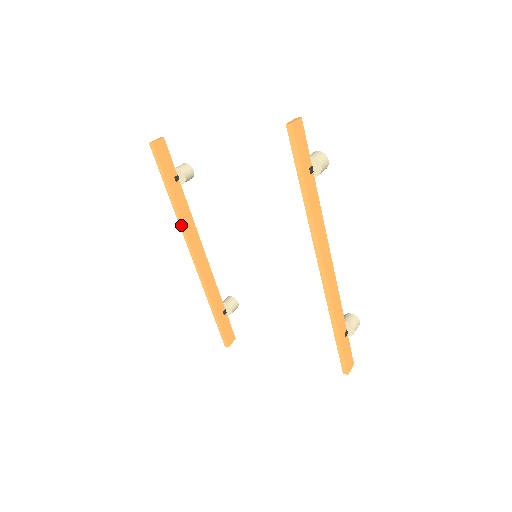
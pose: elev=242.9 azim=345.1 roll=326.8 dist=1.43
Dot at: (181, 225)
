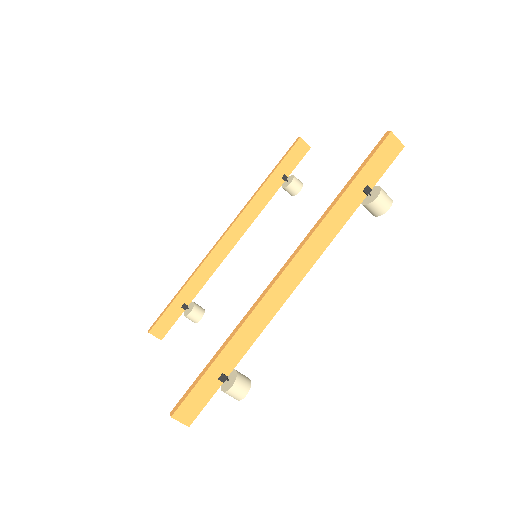
Dot at: (247, 204)
